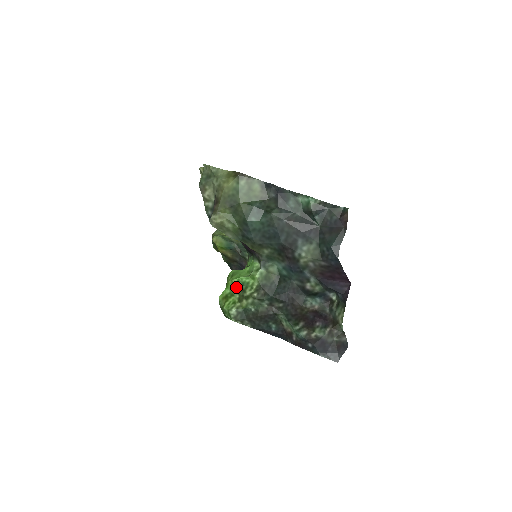
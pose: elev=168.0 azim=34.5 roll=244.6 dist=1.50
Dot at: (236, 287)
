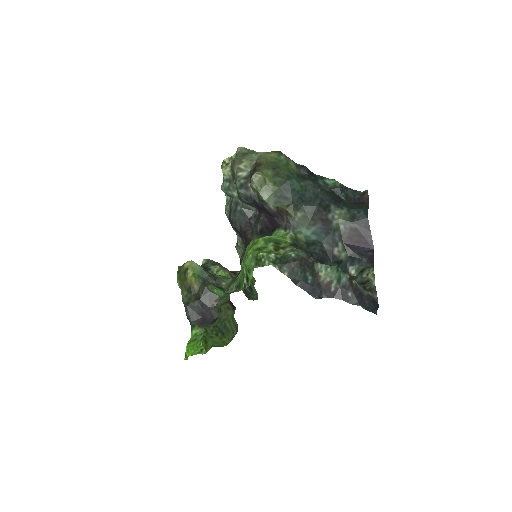
Dot at: (269, 241)
